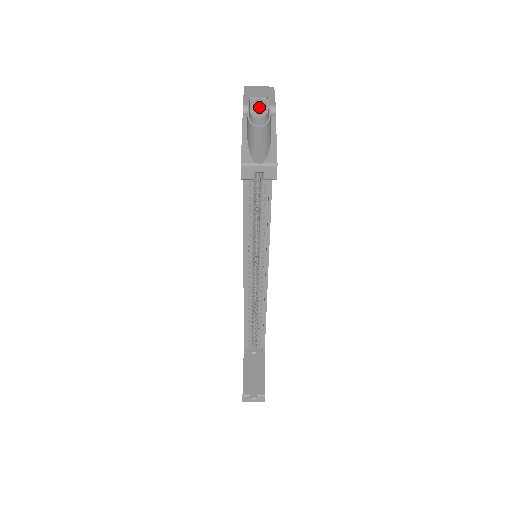
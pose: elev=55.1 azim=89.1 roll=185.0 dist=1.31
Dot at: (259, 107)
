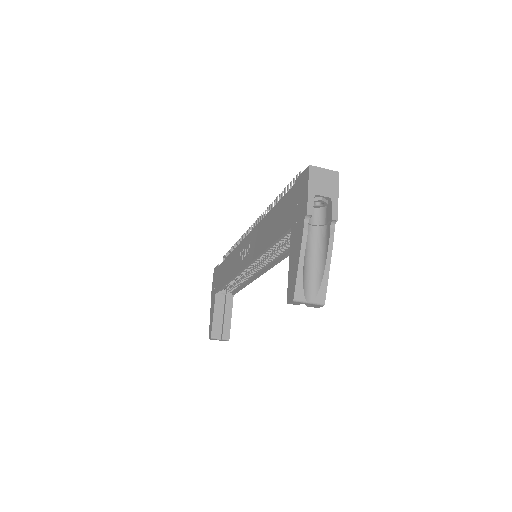
Dot at: occluded
